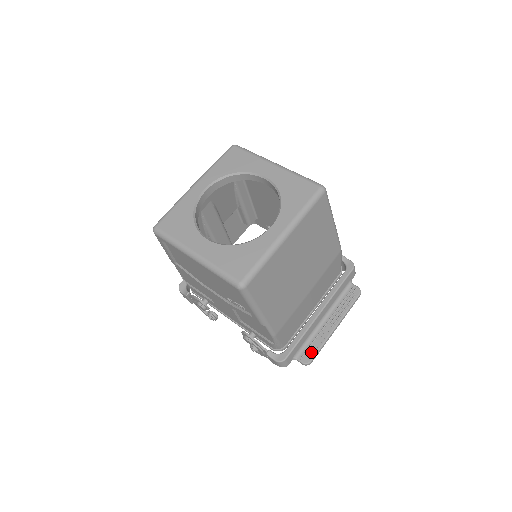
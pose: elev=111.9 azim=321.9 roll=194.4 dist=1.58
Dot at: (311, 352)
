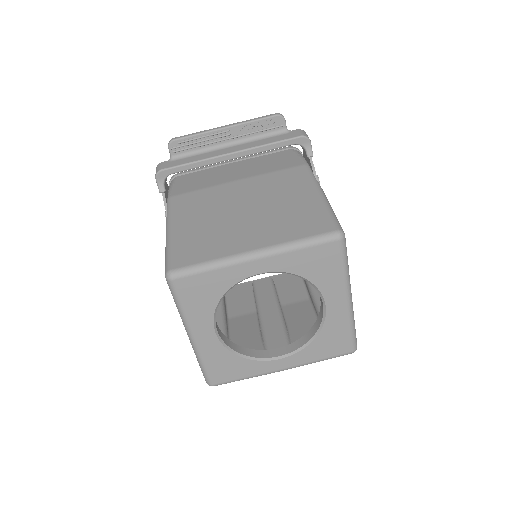
Dot at: occluded
